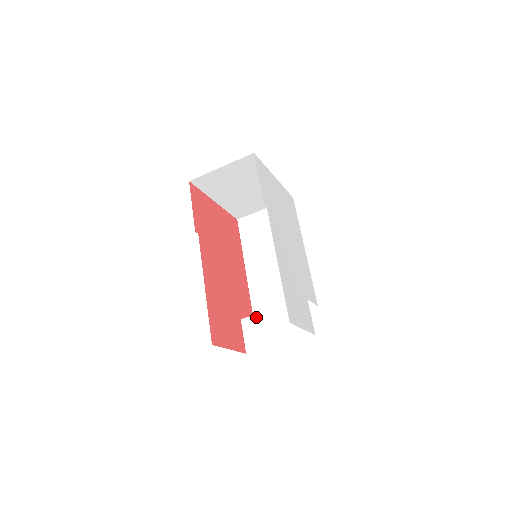
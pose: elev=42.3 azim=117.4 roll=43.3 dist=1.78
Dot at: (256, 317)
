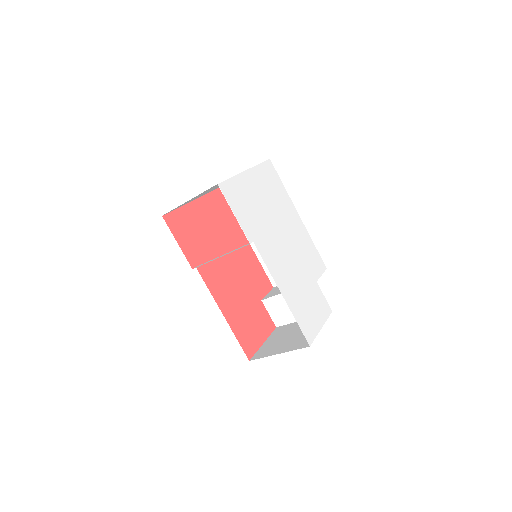
Dot at: (274, 298)
